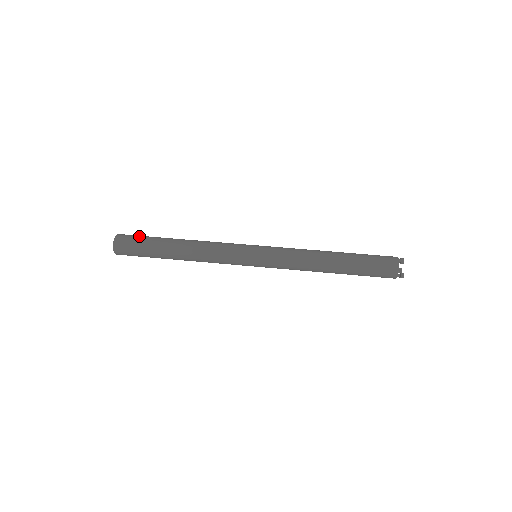
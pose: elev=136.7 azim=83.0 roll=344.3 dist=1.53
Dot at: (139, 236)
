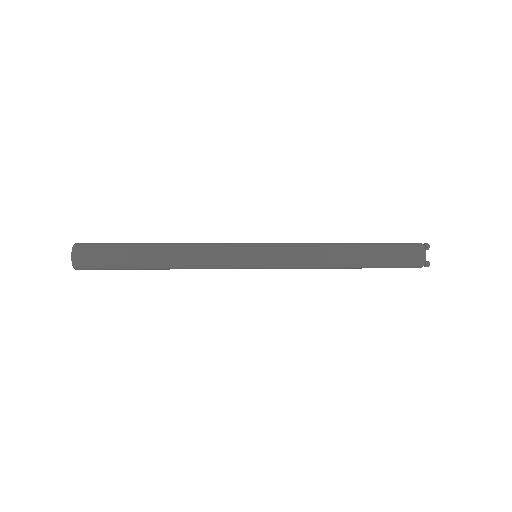
Dot at: (104, 246)
